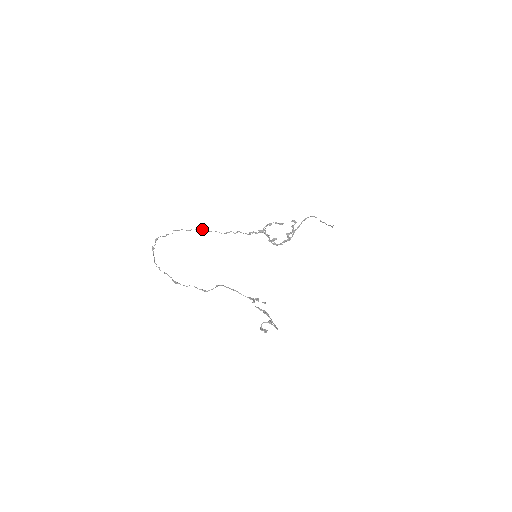
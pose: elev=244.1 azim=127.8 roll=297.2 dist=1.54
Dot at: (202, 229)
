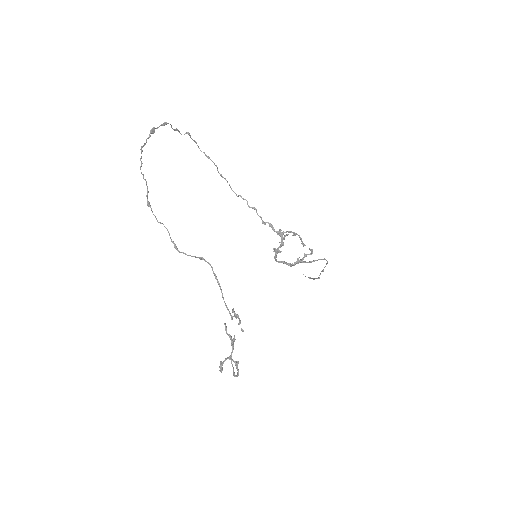
Dot at: occluded
